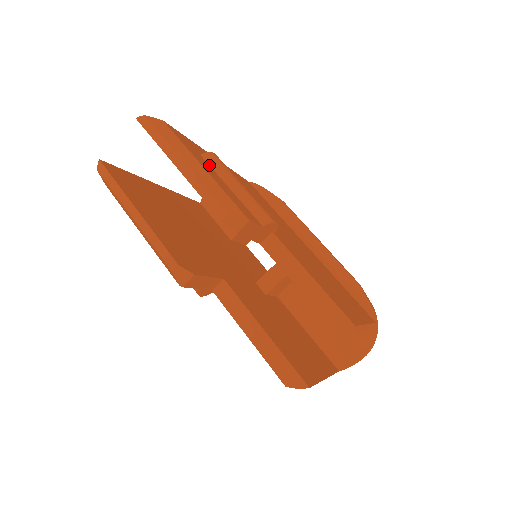
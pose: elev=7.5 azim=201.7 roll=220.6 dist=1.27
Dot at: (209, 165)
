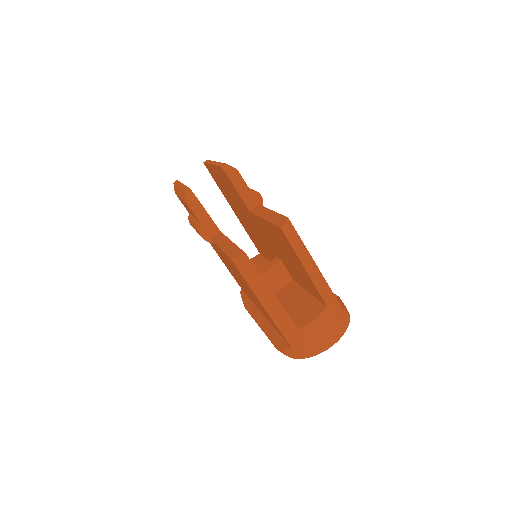
Dot at: occluded
